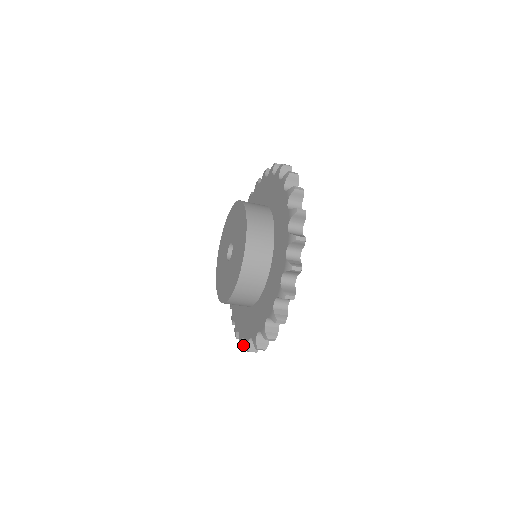
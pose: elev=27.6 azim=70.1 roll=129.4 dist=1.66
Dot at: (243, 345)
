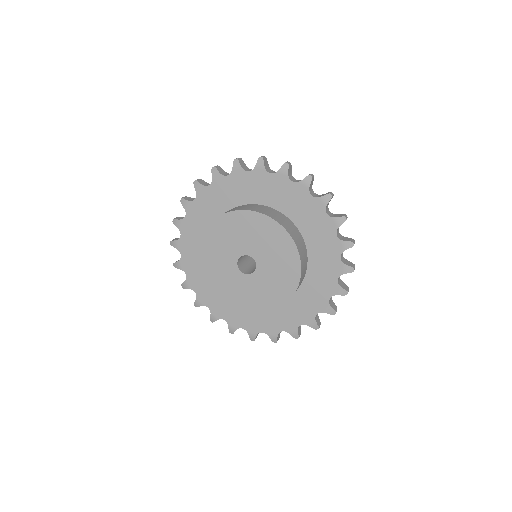
Dot at: occluded
